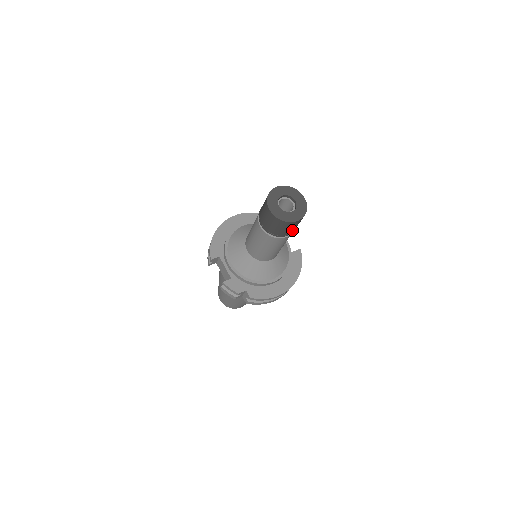
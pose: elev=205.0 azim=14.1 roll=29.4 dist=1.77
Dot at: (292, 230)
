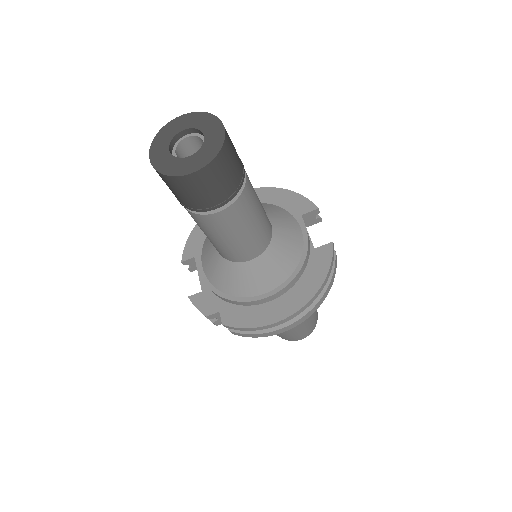
Dot at: (214, 196)
